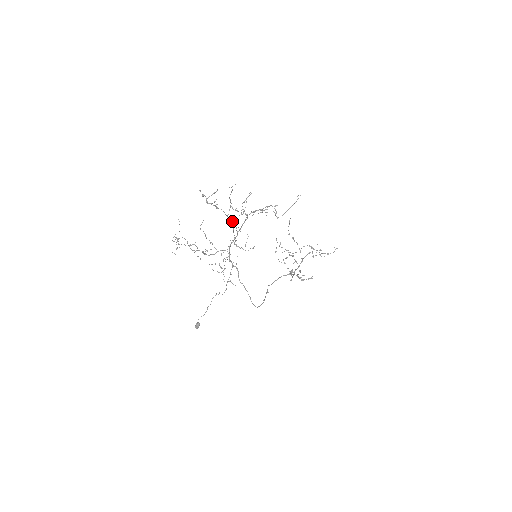
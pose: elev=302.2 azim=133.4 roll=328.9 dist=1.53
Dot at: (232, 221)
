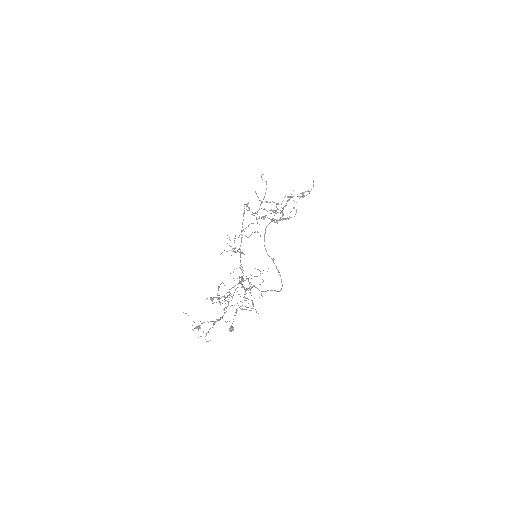
Dot at: (241, 278)
